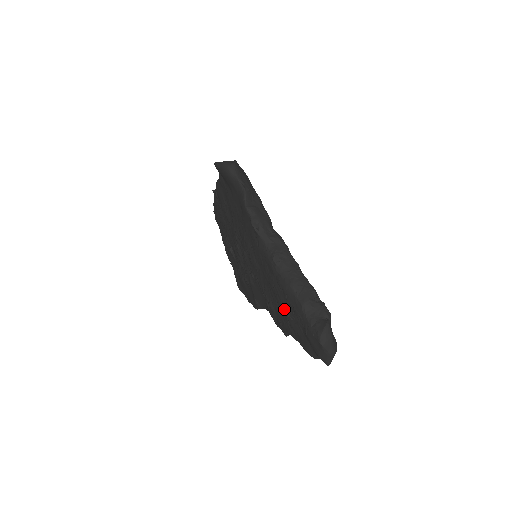
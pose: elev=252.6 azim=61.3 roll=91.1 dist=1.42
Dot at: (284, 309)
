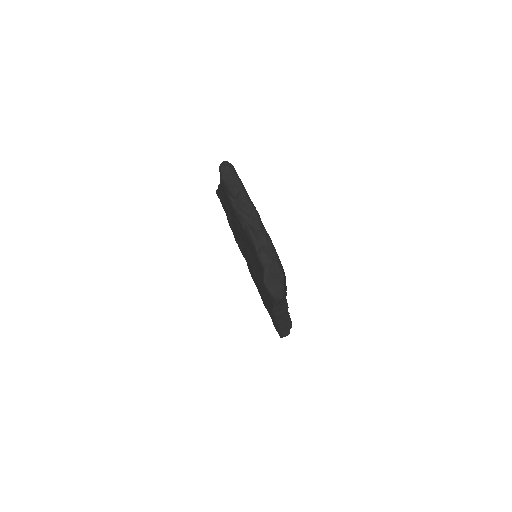
Dot at: (265, 306)
